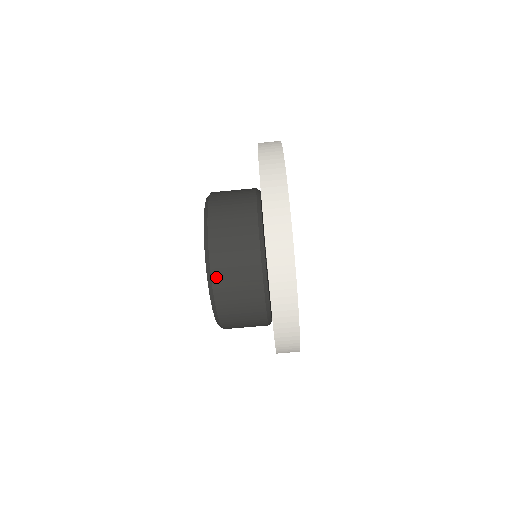
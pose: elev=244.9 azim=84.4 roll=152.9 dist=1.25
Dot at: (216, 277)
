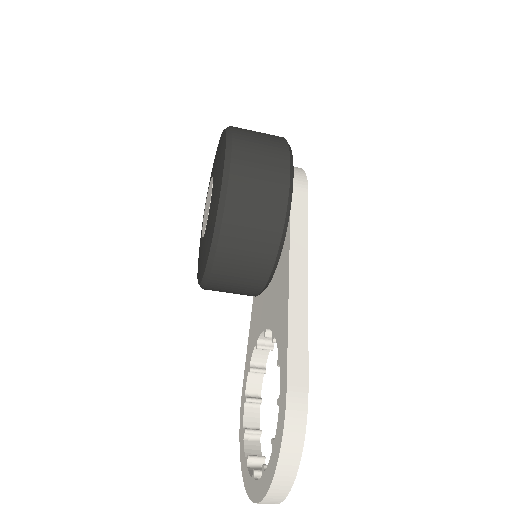
Dot at: occluded
